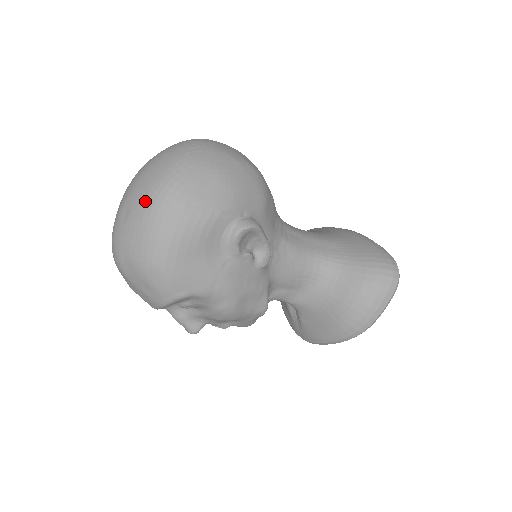
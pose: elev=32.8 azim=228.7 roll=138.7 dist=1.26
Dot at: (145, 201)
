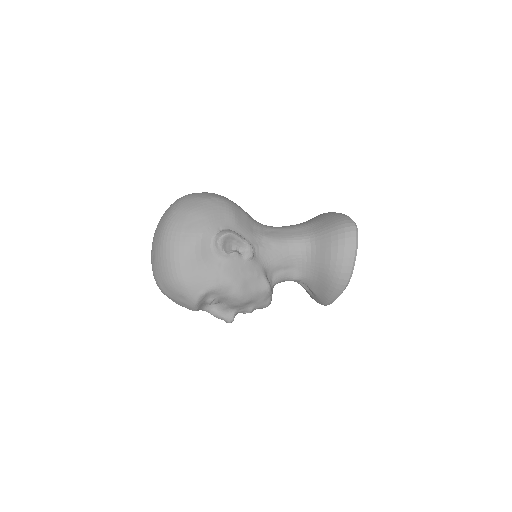
Dot at: (159, 245)
